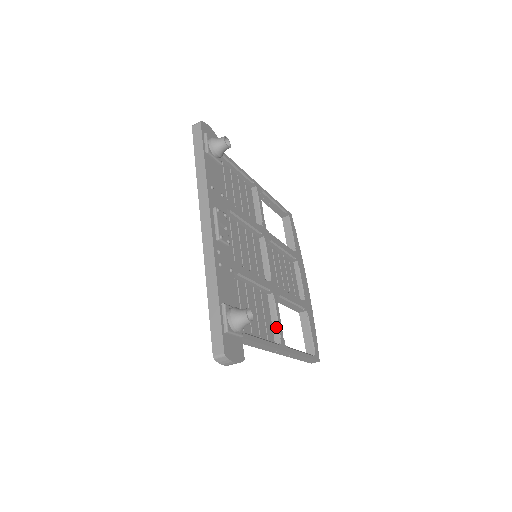
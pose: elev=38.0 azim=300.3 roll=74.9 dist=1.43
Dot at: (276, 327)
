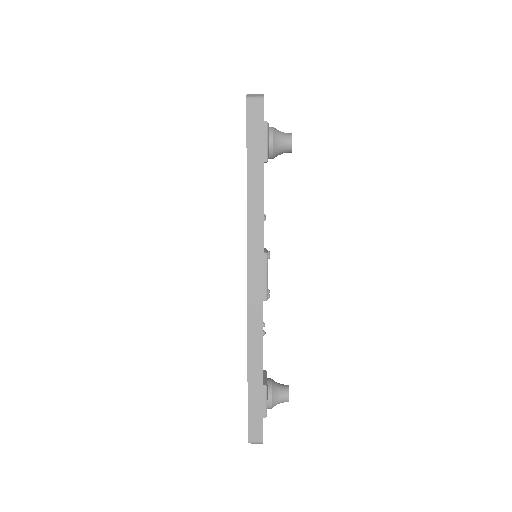
Dot at: occluded
